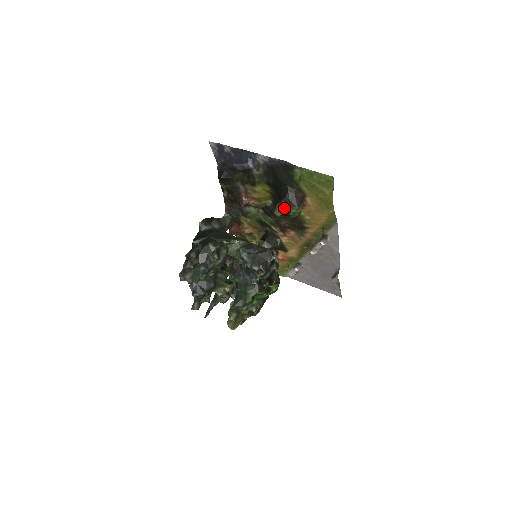
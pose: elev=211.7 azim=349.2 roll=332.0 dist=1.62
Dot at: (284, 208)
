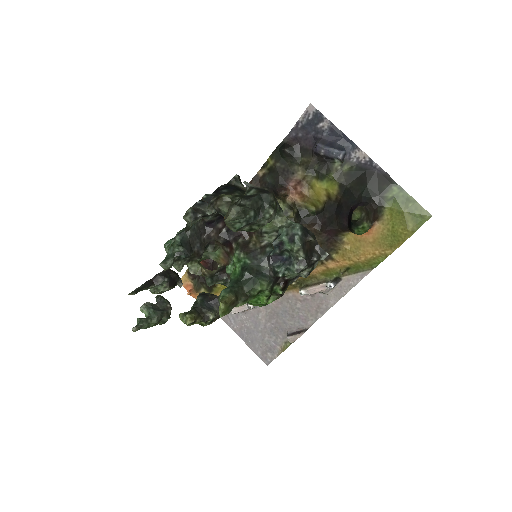
Dot at: (363, 214)
